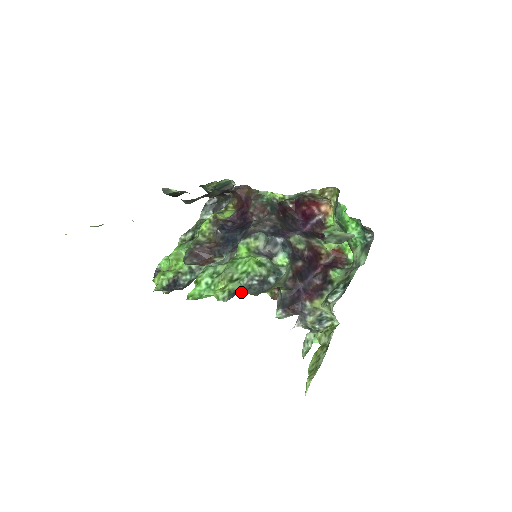
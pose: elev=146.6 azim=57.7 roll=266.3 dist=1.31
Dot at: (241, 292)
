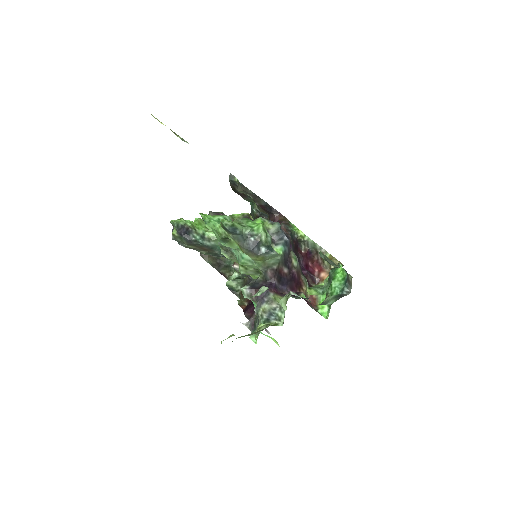
Dot at: (237, 240)
